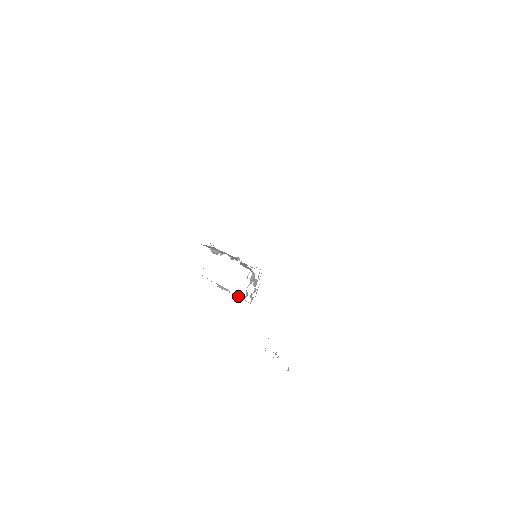
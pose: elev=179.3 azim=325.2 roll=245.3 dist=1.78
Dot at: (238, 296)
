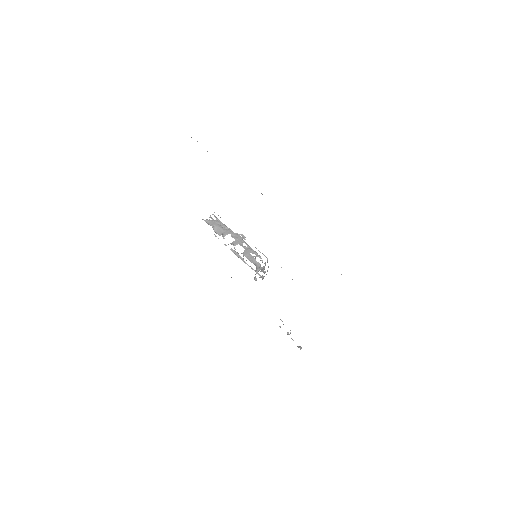
Dot at: (251, 268)
